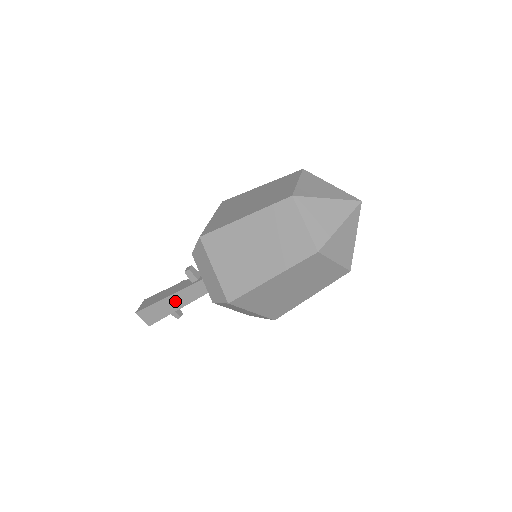
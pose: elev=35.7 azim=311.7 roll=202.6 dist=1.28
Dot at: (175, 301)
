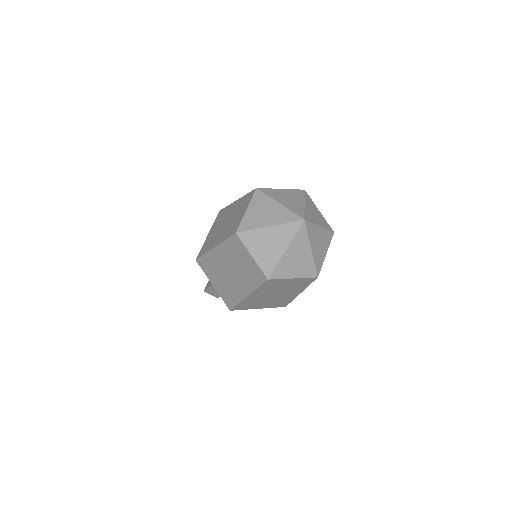
Dot at: occluded
